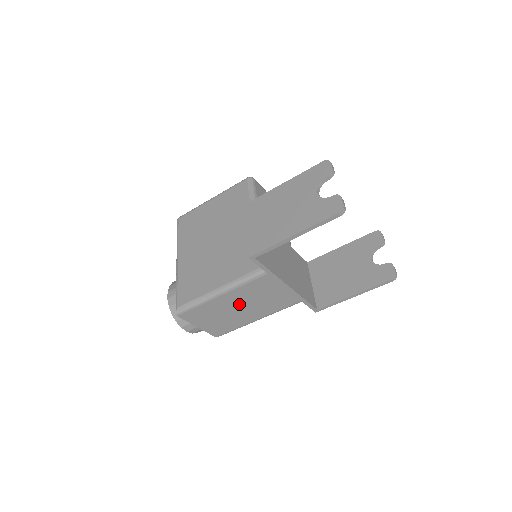
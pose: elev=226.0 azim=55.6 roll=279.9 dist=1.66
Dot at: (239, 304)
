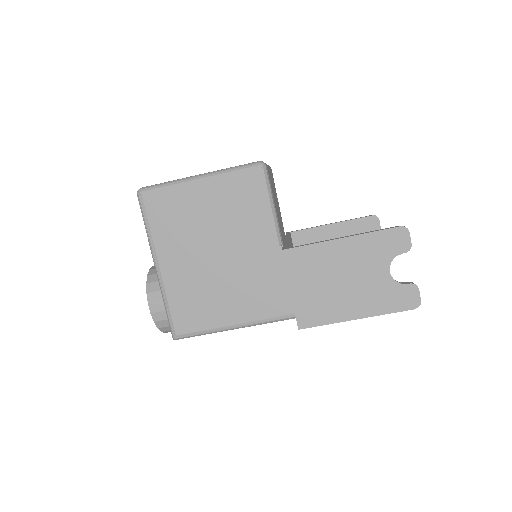
Dot at: occluded
